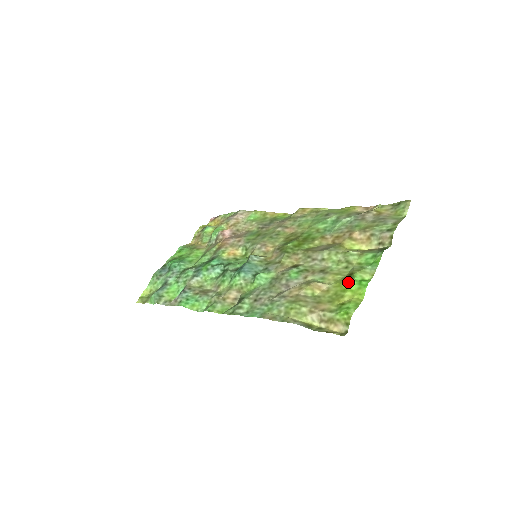
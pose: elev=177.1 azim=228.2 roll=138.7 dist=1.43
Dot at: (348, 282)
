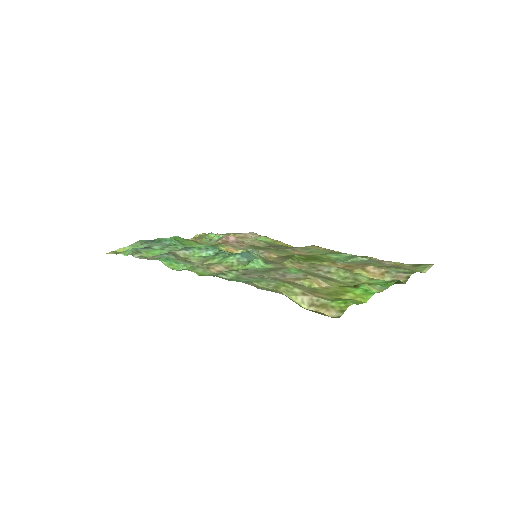
Dot at: (353, 287)
